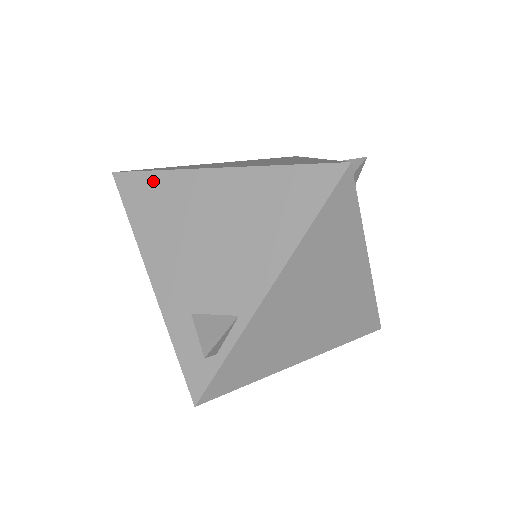
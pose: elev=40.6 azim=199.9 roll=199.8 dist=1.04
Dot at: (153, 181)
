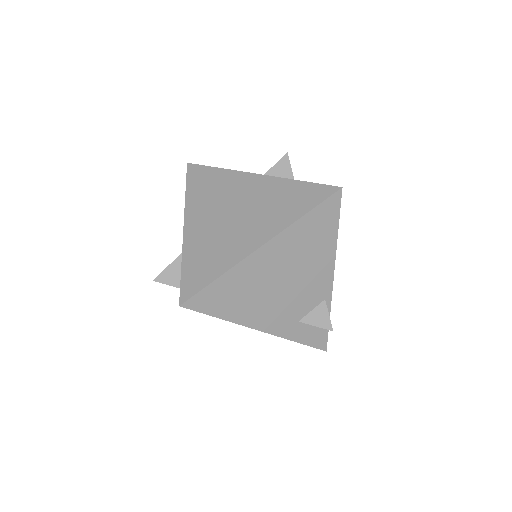
Dot at: (221, 285)
